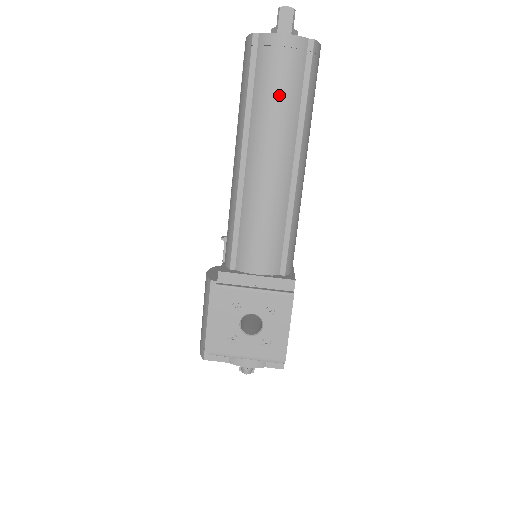
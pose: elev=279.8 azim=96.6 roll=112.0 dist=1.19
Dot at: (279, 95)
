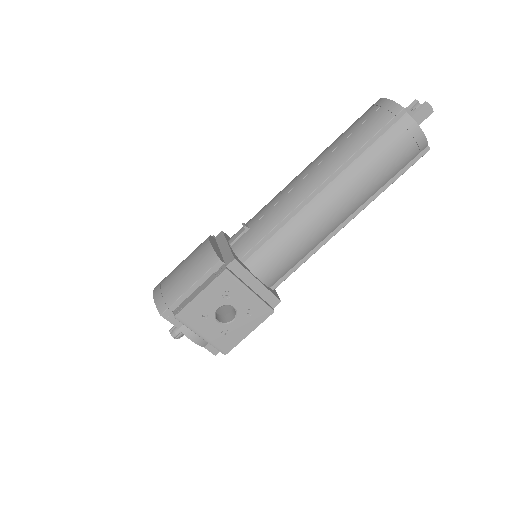
Dot at: (383, 168)
